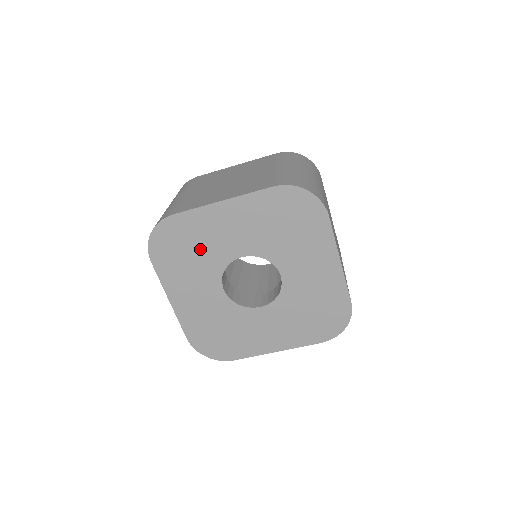
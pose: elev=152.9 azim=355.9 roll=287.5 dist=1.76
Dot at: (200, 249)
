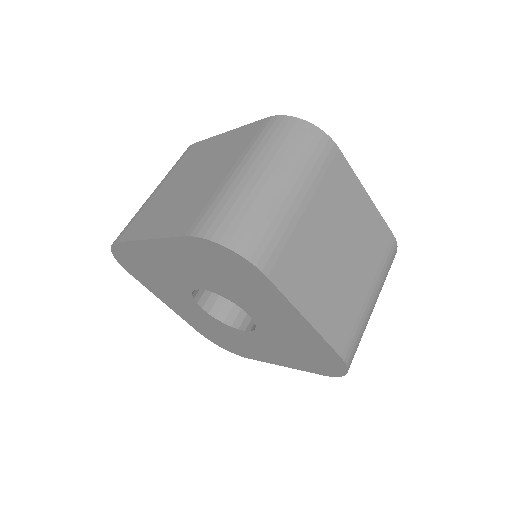
Dot at: (159, 274)
